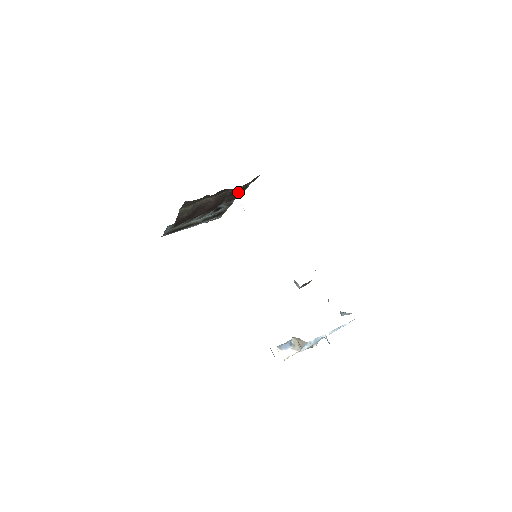
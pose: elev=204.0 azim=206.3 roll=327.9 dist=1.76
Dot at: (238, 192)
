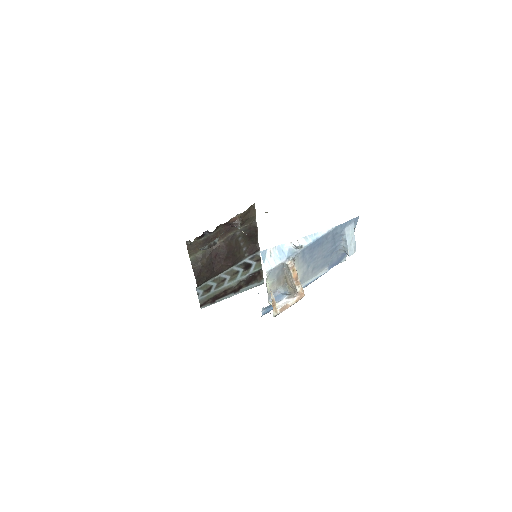
Dot at: (237, 223)
